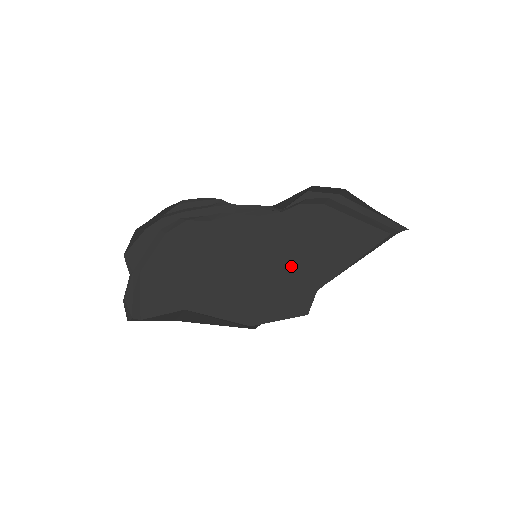
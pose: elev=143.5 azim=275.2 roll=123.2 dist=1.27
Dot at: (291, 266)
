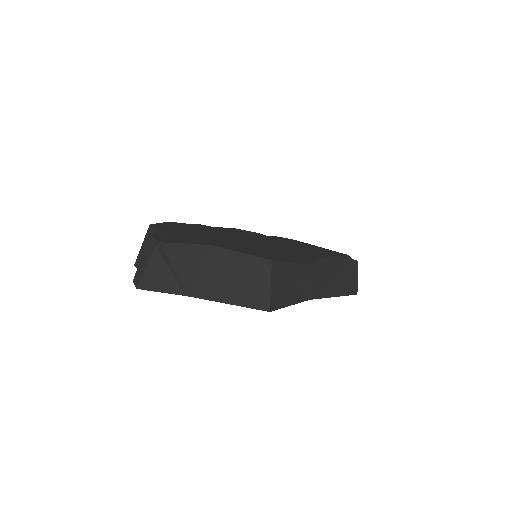
Dot at: (287, 250)
